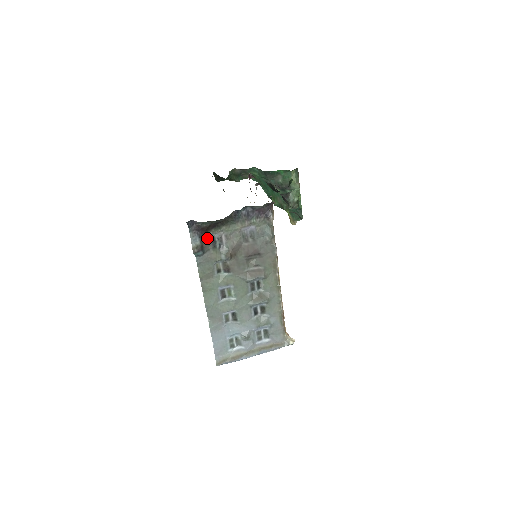
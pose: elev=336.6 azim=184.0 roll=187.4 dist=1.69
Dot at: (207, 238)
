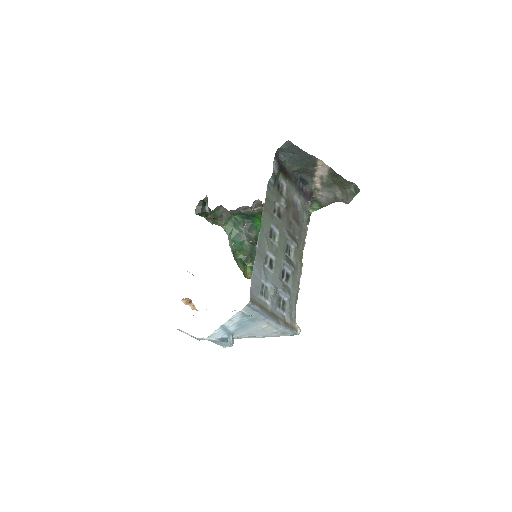
Dot at: (278, 177)
